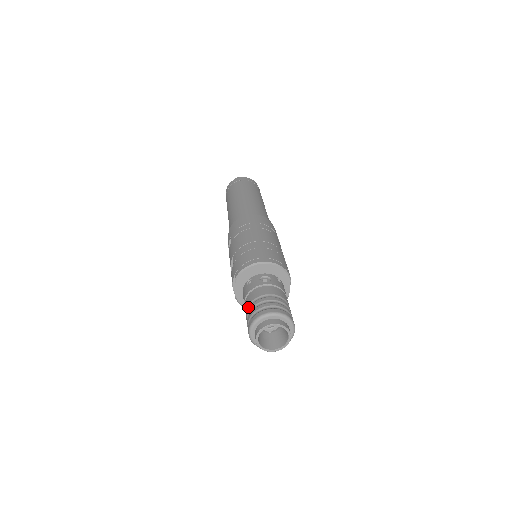
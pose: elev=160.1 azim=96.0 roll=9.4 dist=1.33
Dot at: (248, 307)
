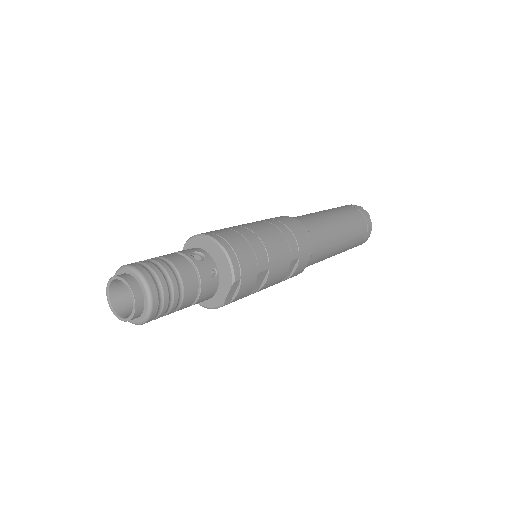
Dot at: occluded
